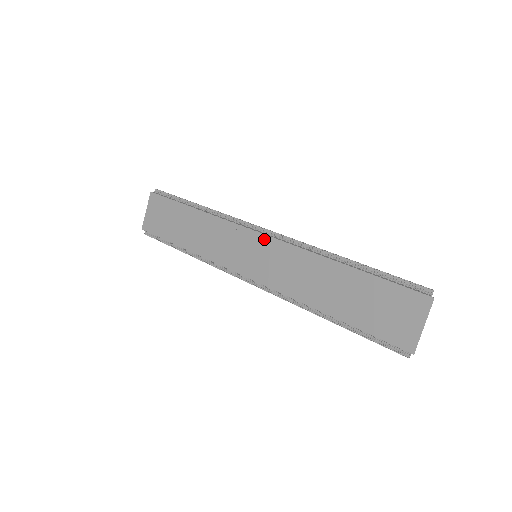
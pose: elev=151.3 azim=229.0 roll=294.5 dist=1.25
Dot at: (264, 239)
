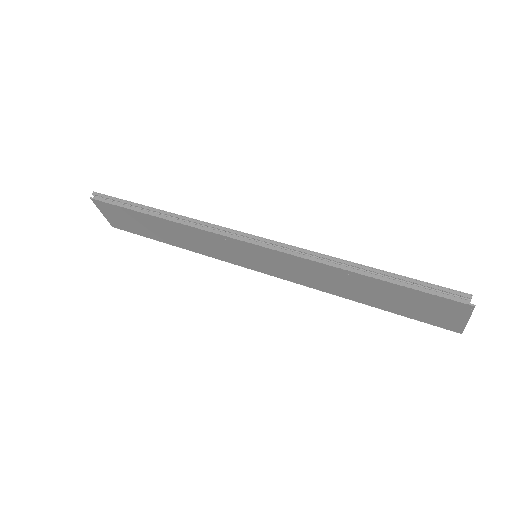
Dot at: (256, 248)
